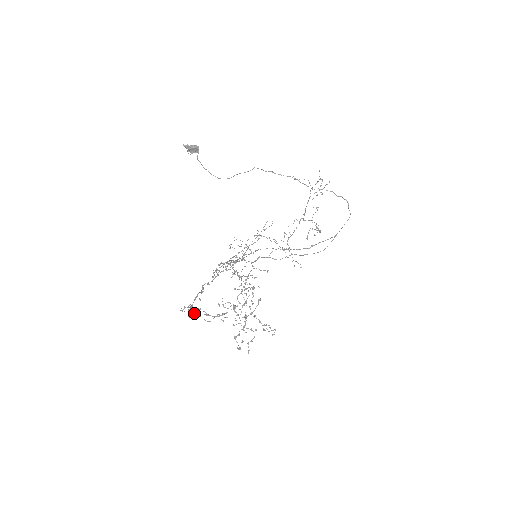
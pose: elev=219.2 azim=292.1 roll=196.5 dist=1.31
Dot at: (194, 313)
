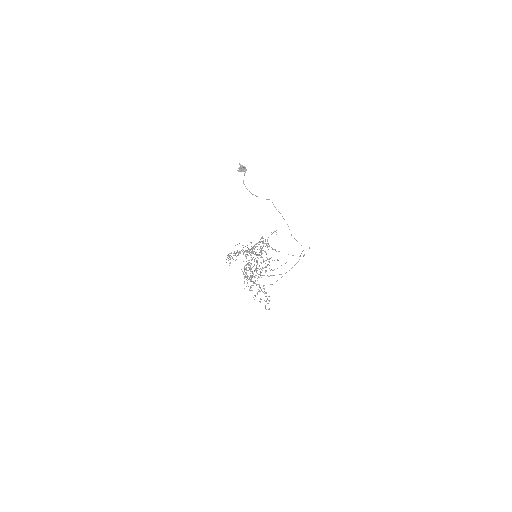
Dot at: (268, 244)
